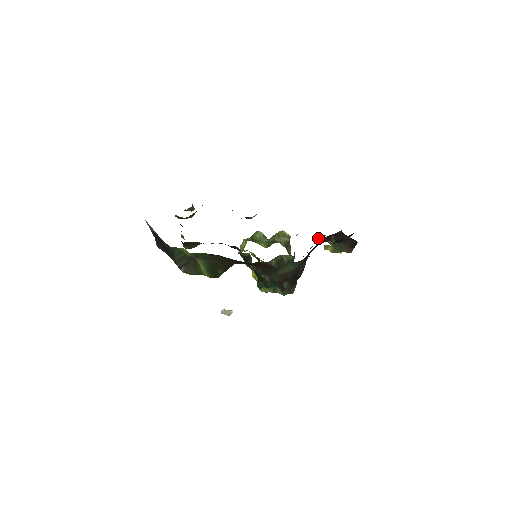
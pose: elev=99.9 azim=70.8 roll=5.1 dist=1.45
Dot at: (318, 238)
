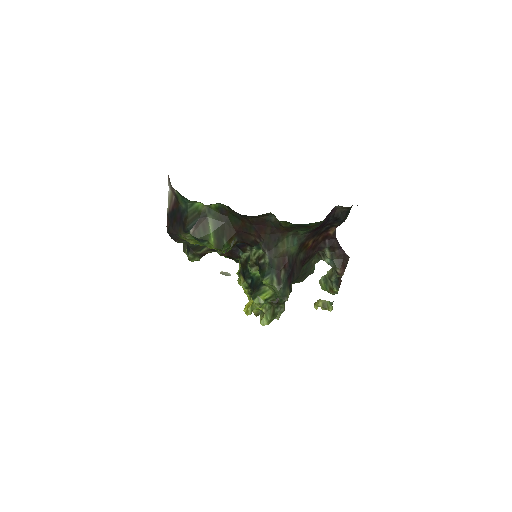
Dot at: (312, 263)
